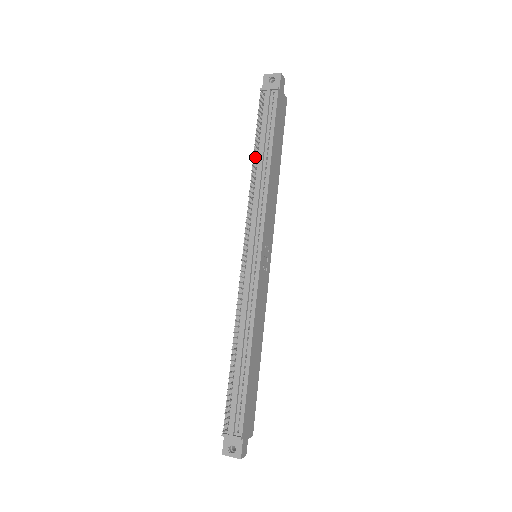
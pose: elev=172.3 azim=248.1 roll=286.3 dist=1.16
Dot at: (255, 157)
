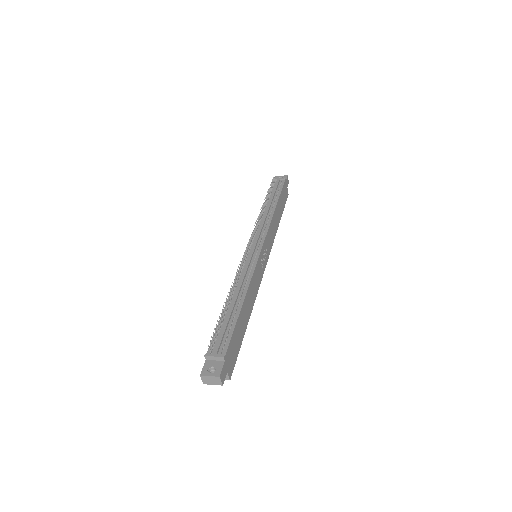
Dot at: (265, 203)
